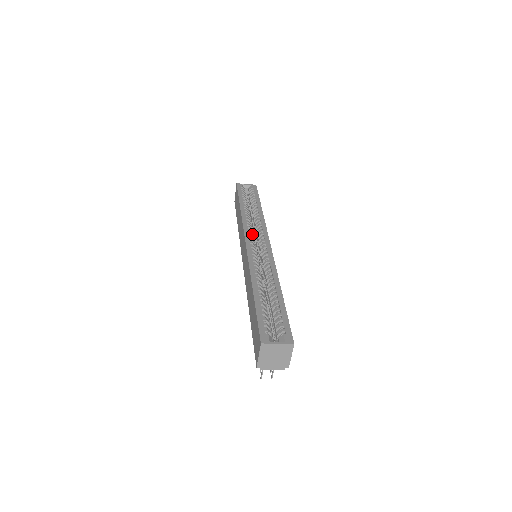
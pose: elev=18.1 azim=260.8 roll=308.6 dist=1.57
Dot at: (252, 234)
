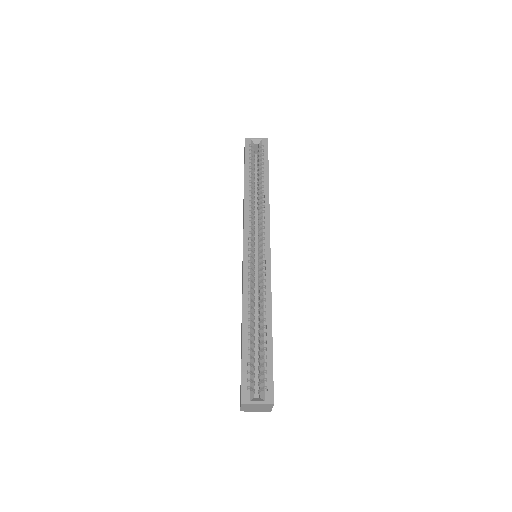
Dot at: (253, 230)
